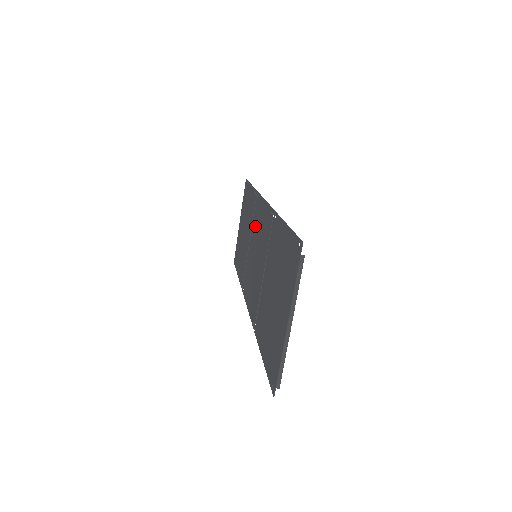
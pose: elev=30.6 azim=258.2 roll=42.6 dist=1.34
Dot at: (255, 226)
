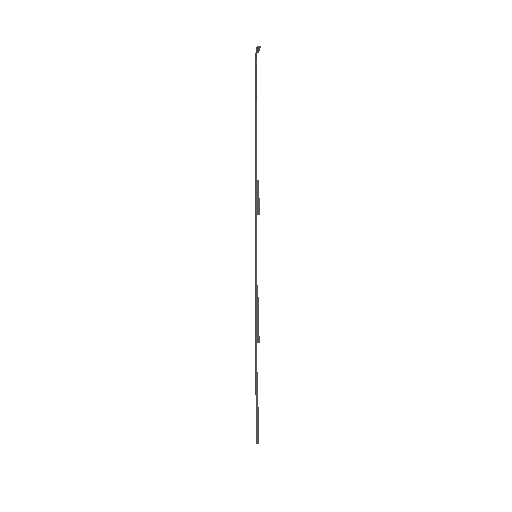
Dot at: occluded
